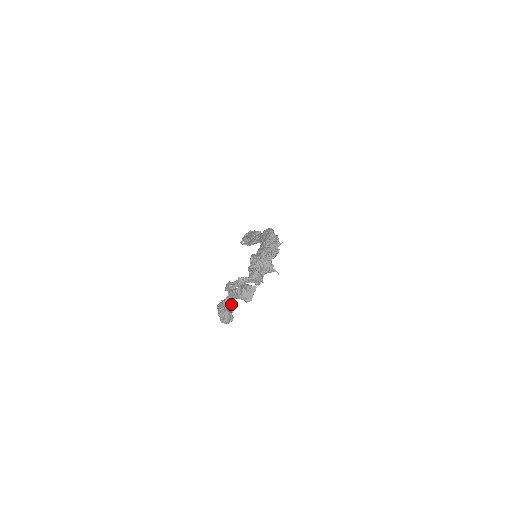
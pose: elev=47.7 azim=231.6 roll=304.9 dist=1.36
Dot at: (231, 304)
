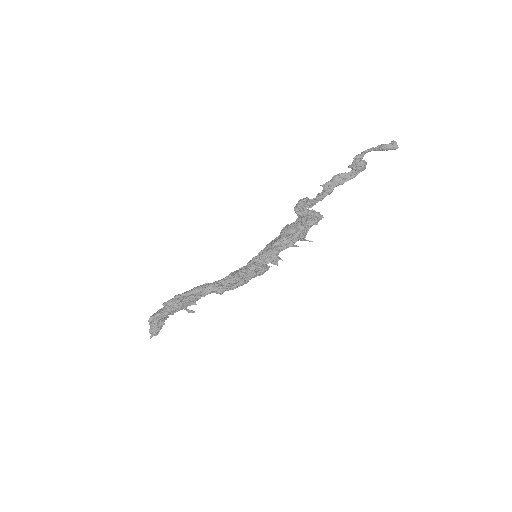
Dot at: (328, 192)
